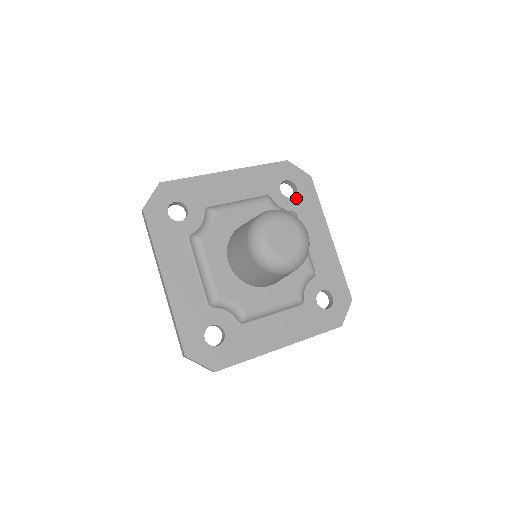
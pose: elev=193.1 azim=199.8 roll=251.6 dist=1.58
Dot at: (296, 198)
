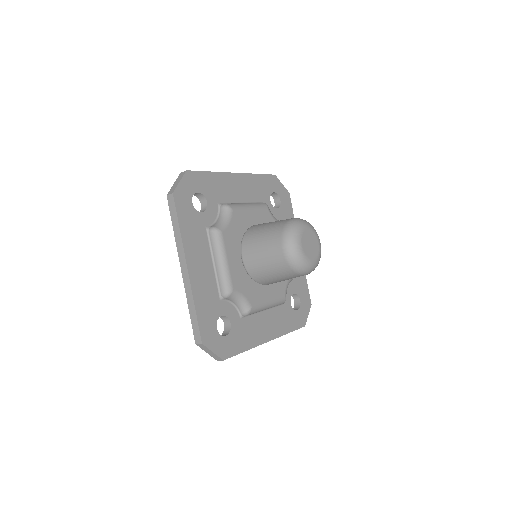
Dot at: (280, 210)
